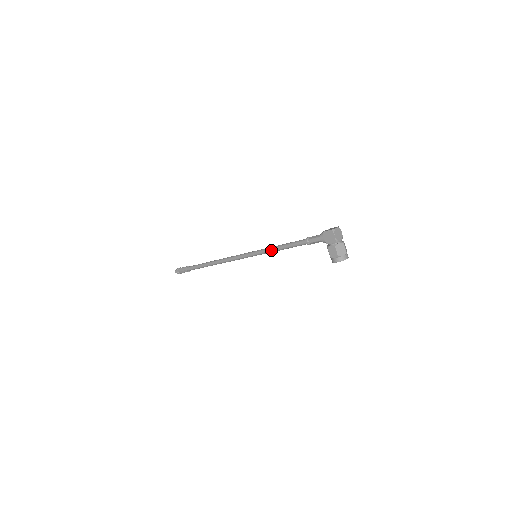
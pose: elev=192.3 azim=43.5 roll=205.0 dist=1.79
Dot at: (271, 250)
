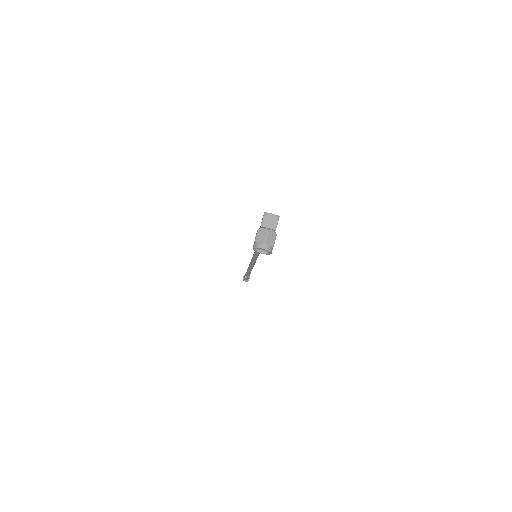
Dot at: occluded
